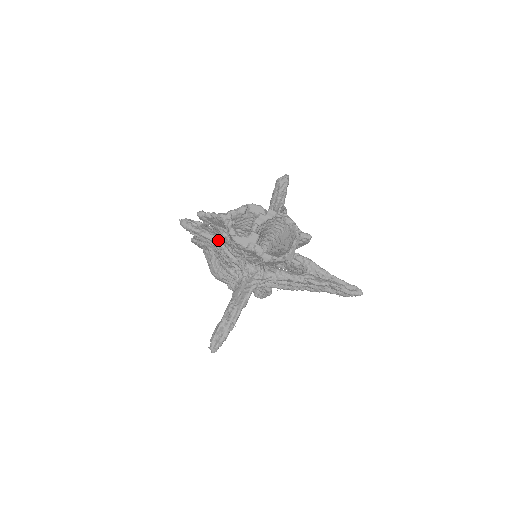
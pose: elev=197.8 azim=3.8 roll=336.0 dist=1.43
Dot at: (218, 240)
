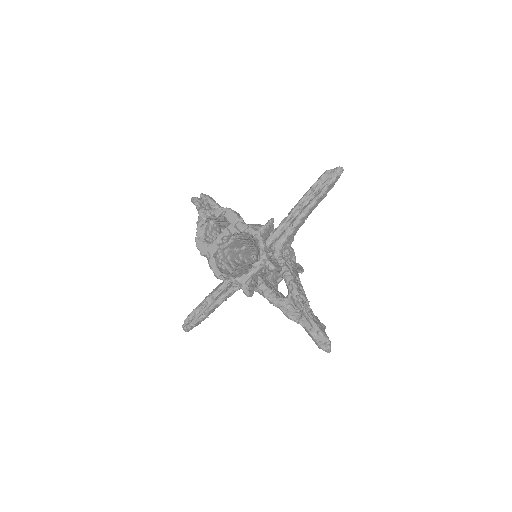
Dot at: occluded
